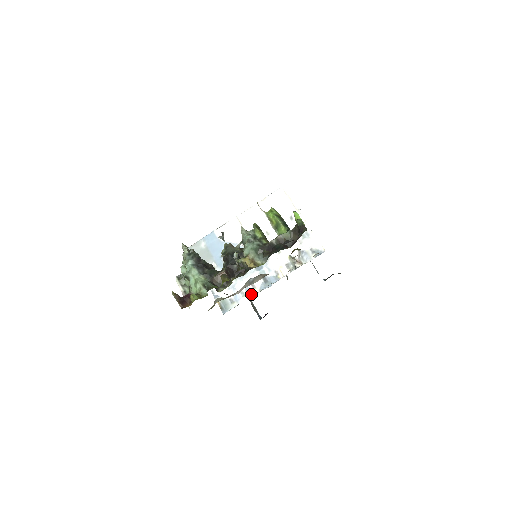
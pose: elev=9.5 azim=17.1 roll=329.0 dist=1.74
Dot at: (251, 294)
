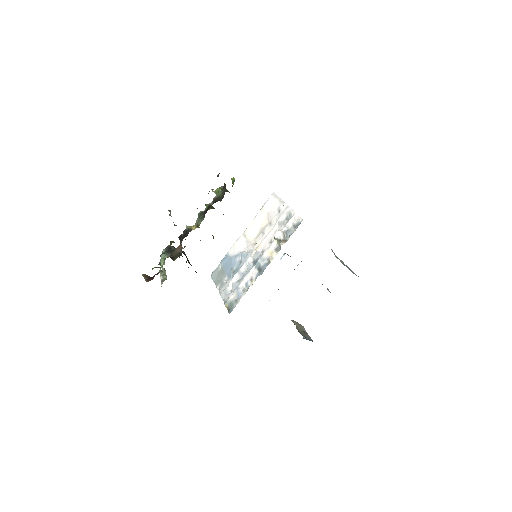
Dot at: occluded
